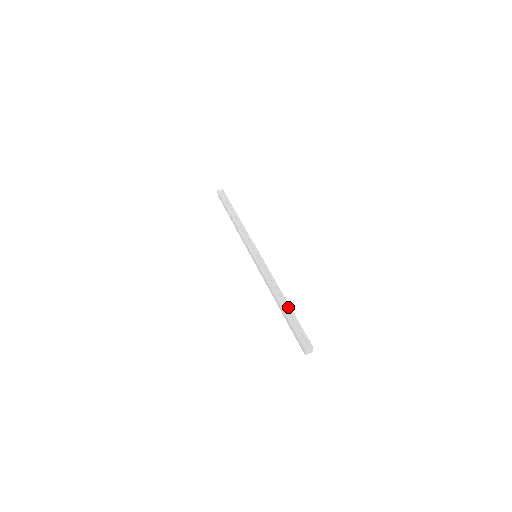
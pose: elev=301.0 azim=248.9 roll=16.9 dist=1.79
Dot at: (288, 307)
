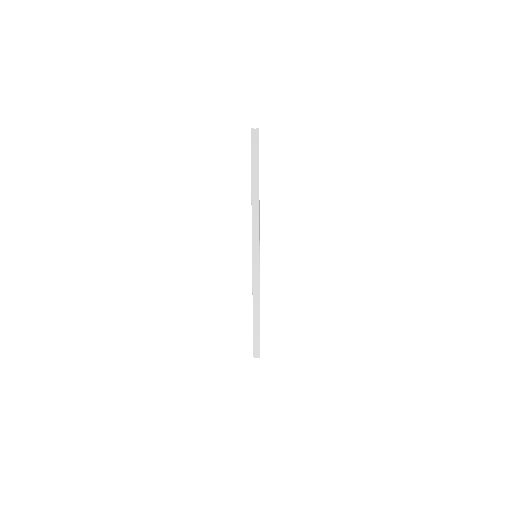
Dot at: occluded
